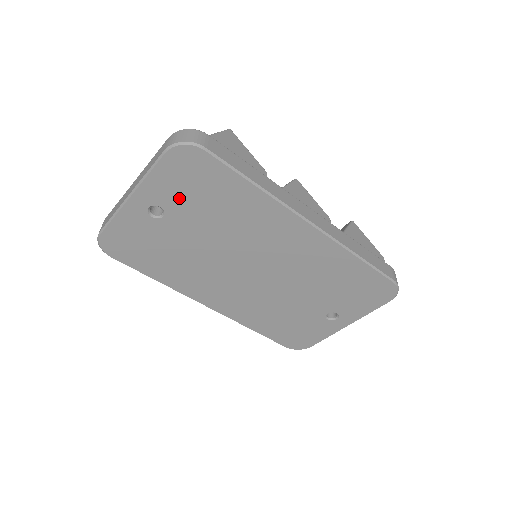
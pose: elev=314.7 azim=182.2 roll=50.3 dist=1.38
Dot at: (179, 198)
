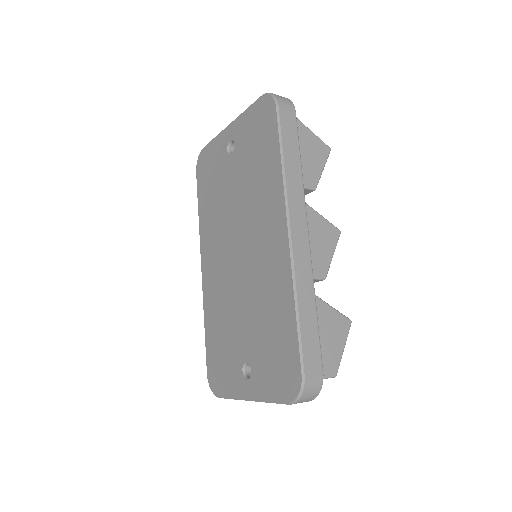
Dot at: (245, 143)
